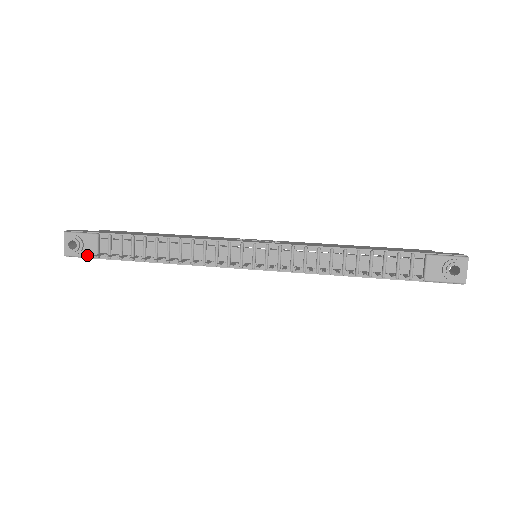
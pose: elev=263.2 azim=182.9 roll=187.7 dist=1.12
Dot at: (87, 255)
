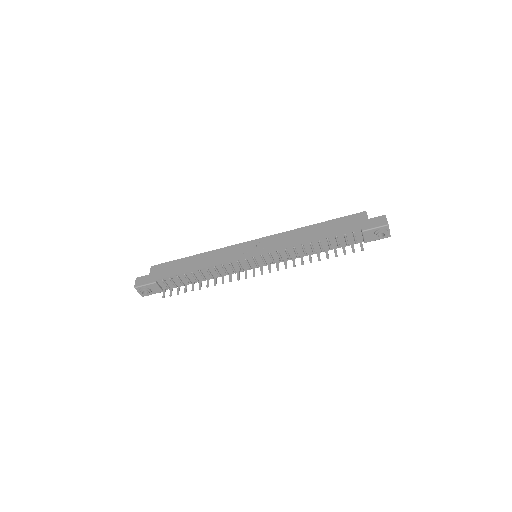
Dot at: occluded
